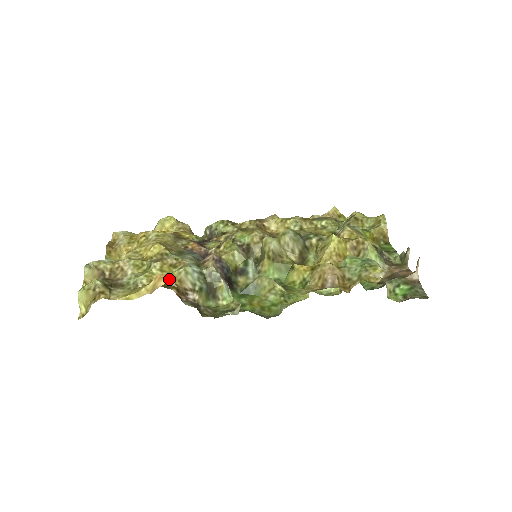
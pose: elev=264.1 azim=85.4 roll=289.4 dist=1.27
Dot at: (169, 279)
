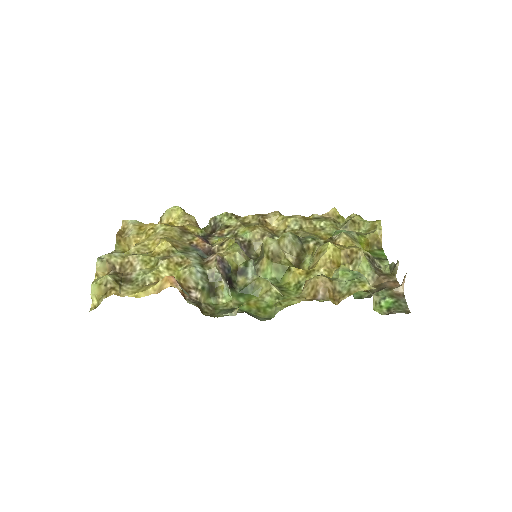
Dot at: (175, 281)
